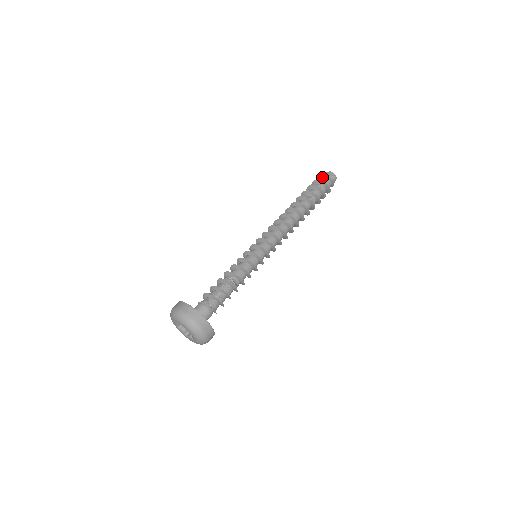
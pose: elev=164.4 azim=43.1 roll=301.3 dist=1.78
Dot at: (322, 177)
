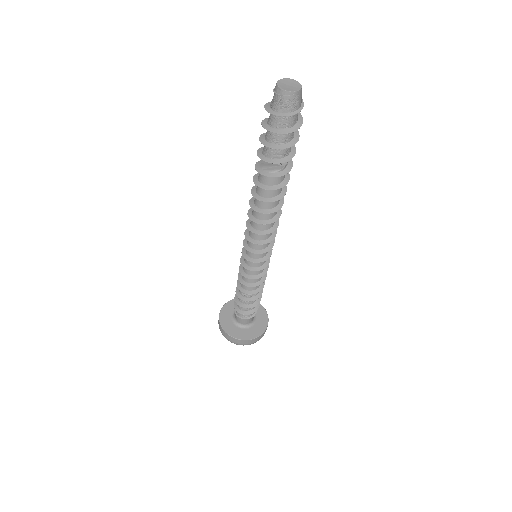
Dot at: (277, 115)
